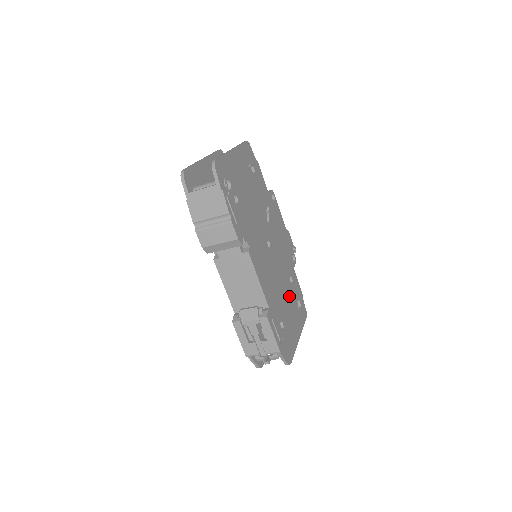
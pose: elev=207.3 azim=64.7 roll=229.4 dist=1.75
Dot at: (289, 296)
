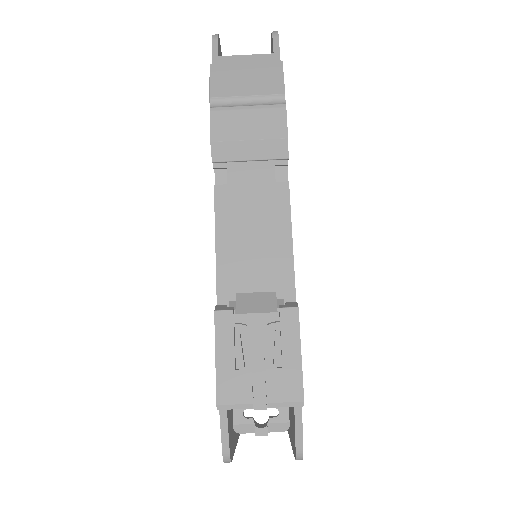
Dot at: occluded
